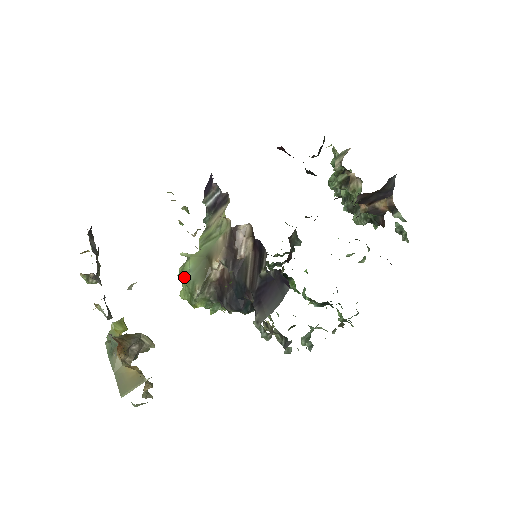
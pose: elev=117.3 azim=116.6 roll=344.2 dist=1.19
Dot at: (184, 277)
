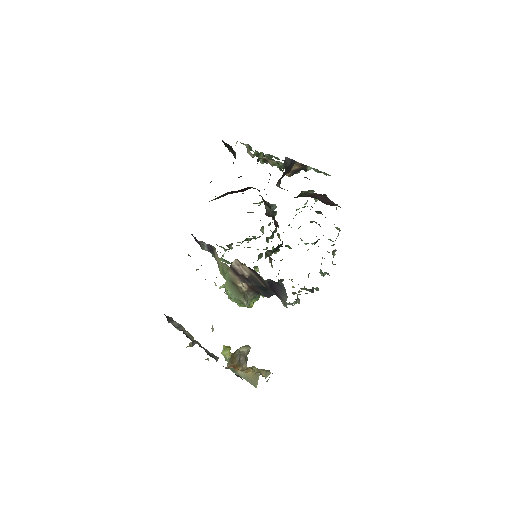
Dot at: (232, 299)
